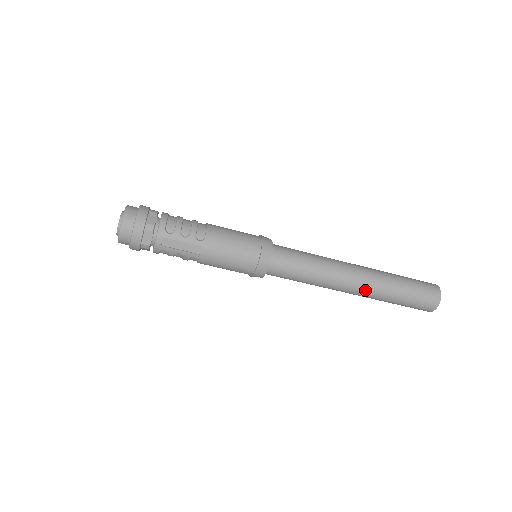
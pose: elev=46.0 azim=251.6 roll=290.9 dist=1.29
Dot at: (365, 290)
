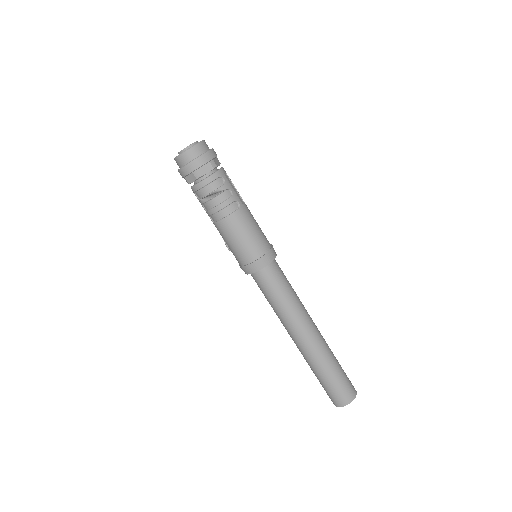
Dot at: (321, 337)
